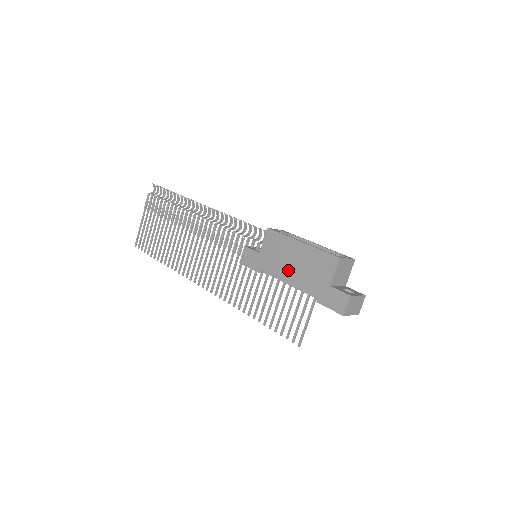
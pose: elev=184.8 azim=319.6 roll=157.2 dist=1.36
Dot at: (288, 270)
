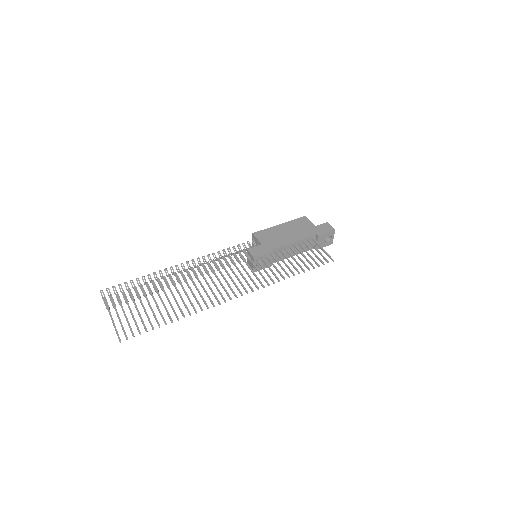
Dot at: (288, 237)
